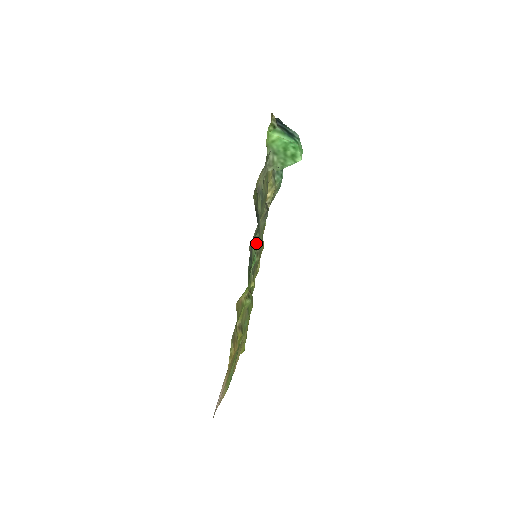
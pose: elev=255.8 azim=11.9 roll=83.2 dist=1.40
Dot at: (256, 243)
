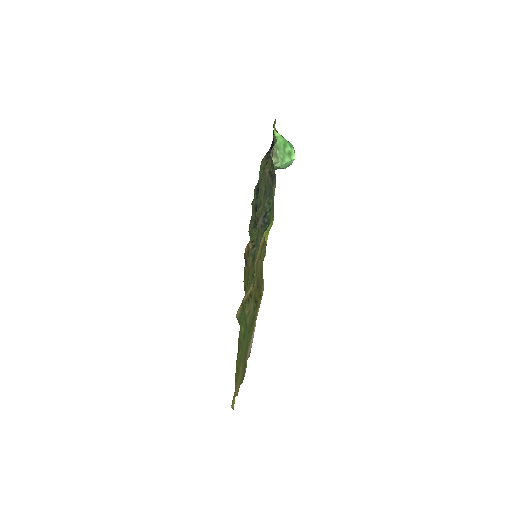
Dot at: (273, 195)
